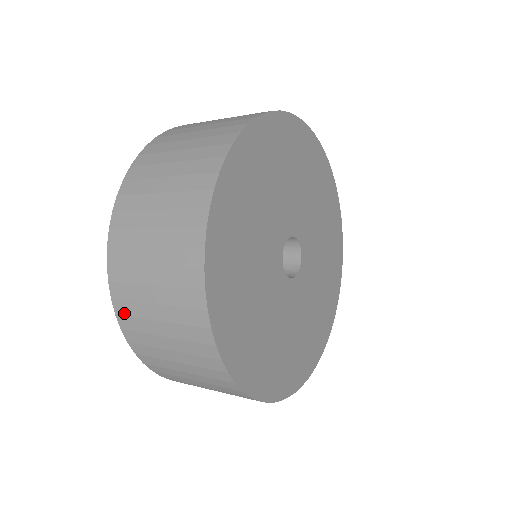
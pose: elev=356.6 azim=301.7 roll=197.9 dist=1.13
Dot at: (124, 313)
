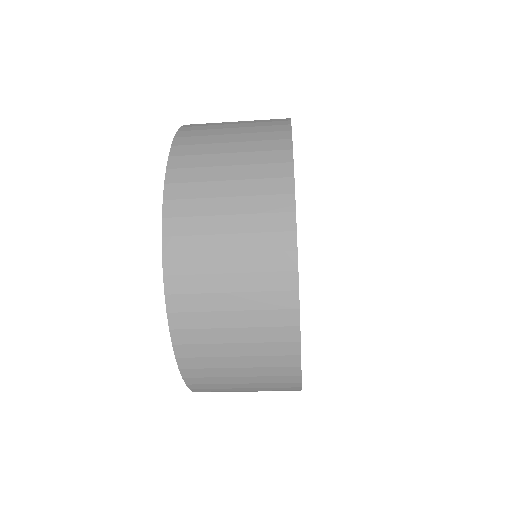
Dot at: (181, 166)
